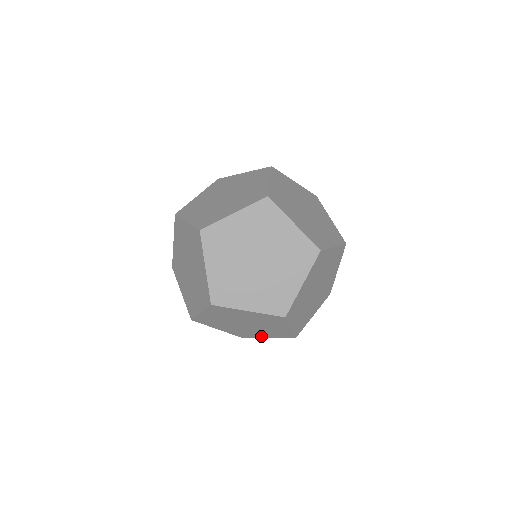
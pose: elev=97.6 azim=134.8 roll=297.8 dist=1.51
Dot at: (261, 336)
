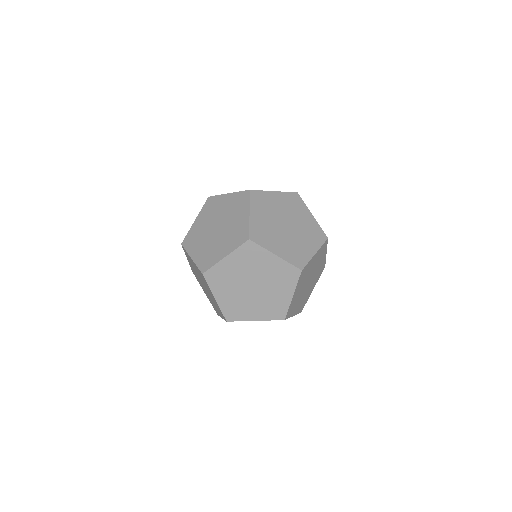
Dot at: occluded
